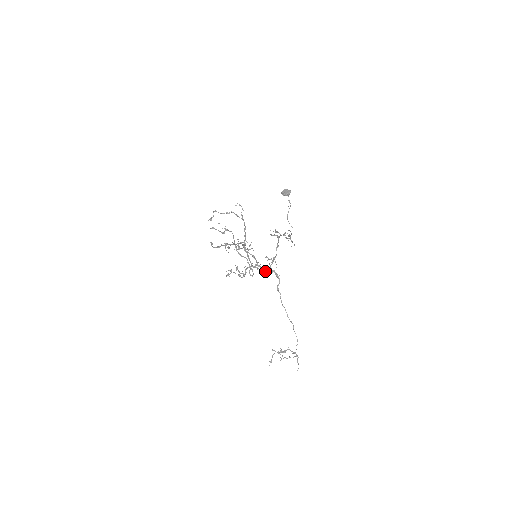
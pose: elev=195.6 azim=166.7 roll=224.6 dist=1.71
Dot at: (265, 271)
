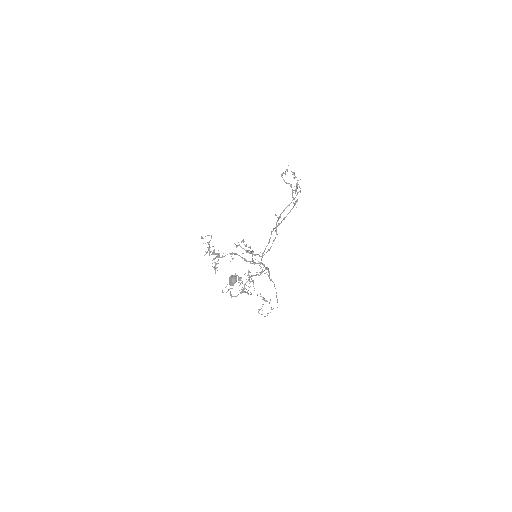
Dot at: (264, 266)
